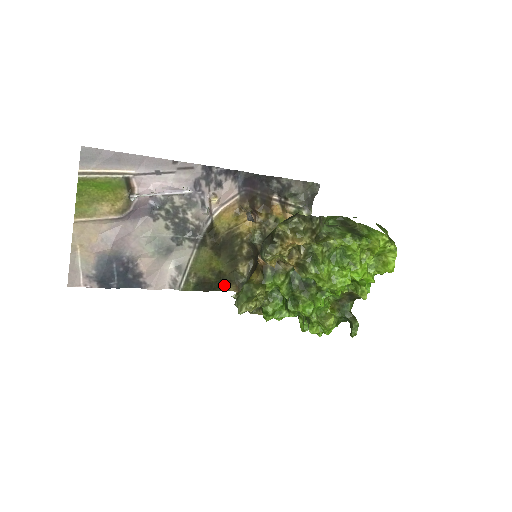
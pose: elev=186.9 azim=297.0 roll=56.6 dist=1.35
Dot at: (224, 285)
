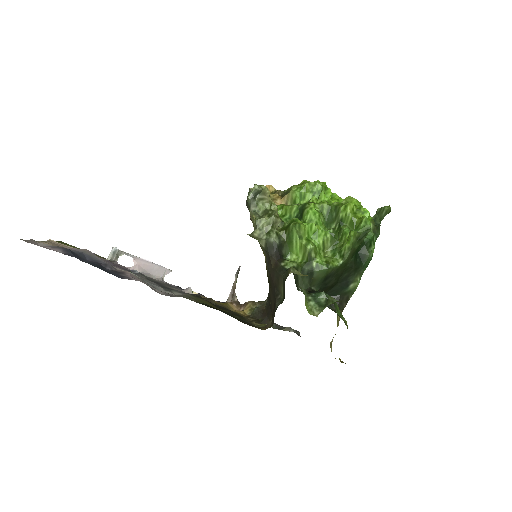
Dot at: occluded
